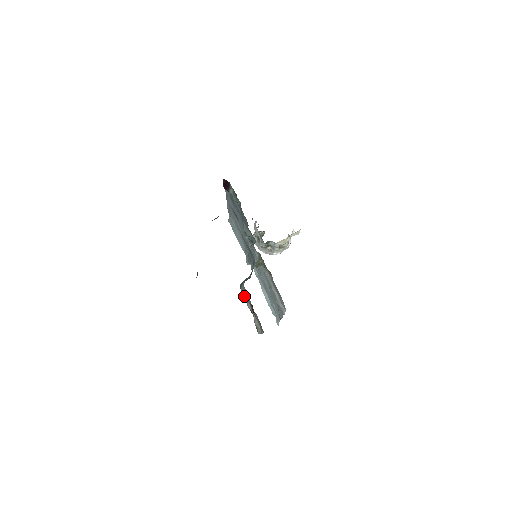
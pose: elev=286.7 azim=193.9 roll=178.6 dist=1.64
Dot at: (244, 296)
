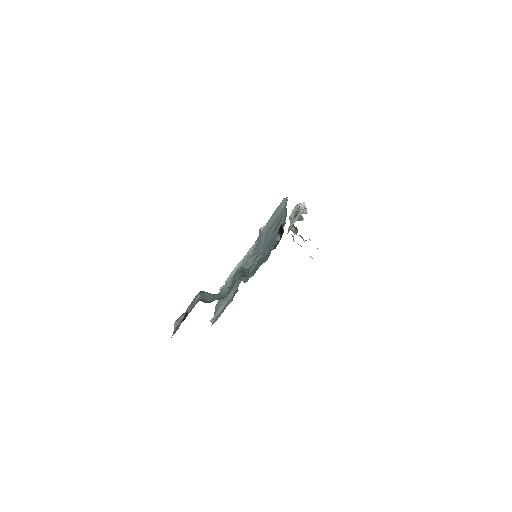
Dot at: (193, 301)
